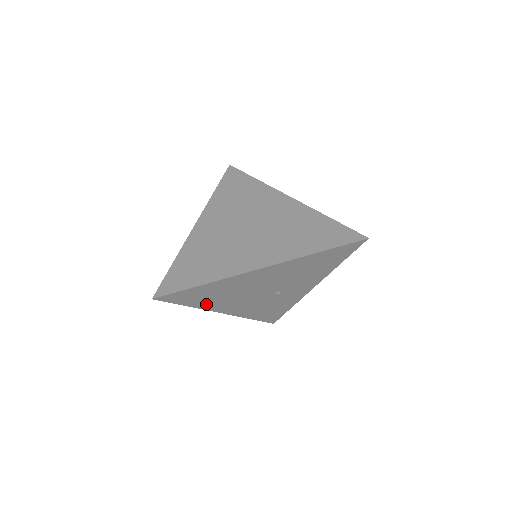
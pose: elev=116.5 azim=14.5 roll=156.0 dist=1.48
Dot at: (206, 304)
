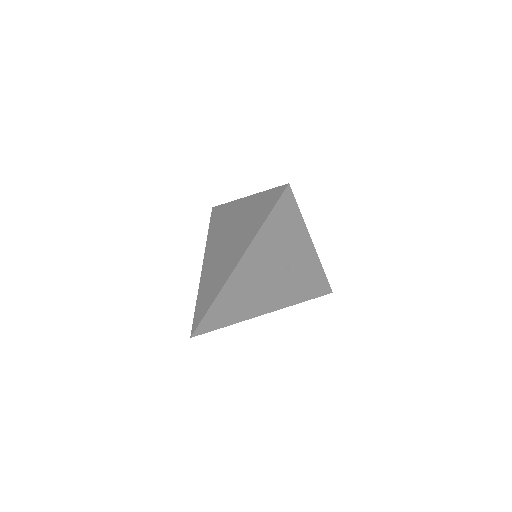
Dot at: (240, 316)
